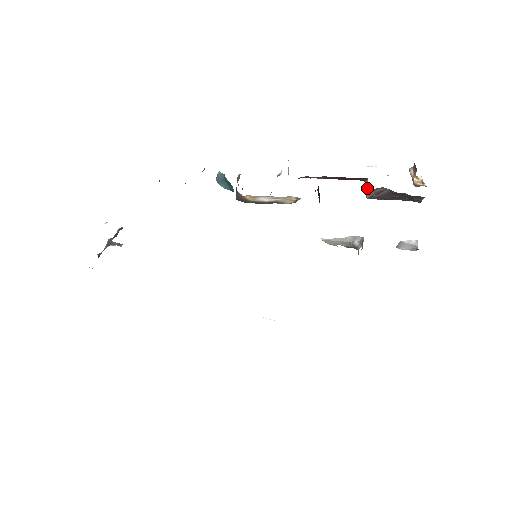
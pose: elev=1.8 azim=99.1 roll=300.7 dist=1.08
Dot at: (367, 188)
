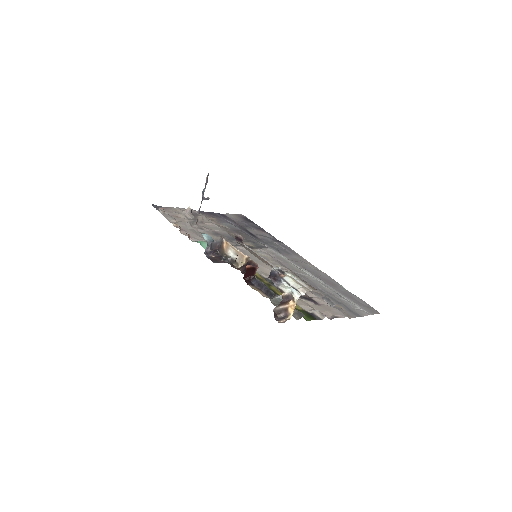
Dot at: occluded
